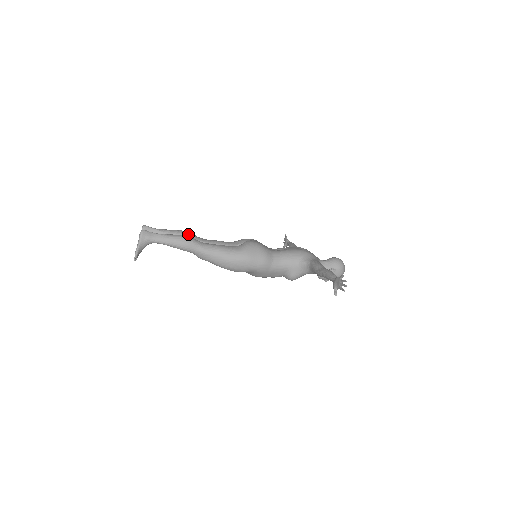
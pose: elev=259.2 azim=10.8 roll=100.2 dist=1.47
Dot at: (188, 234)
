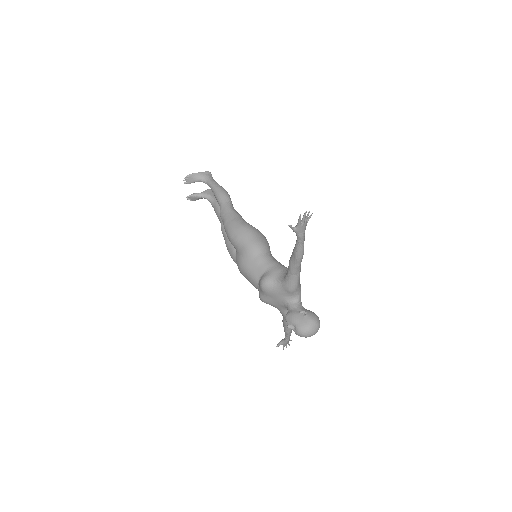
Dot at: occluded
